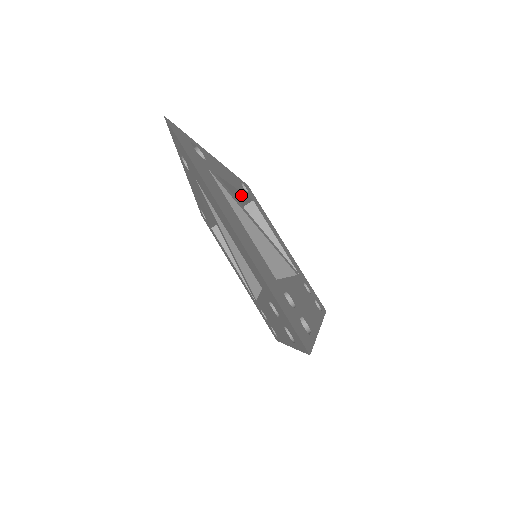
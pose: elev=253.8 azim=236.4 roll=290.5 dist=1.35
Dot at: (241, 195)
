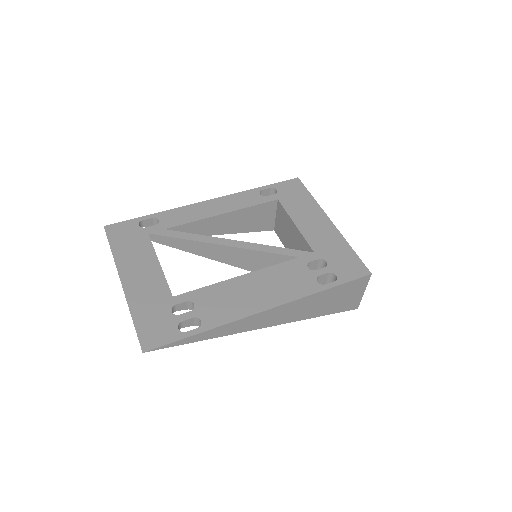
Dot at: (244, 210)
